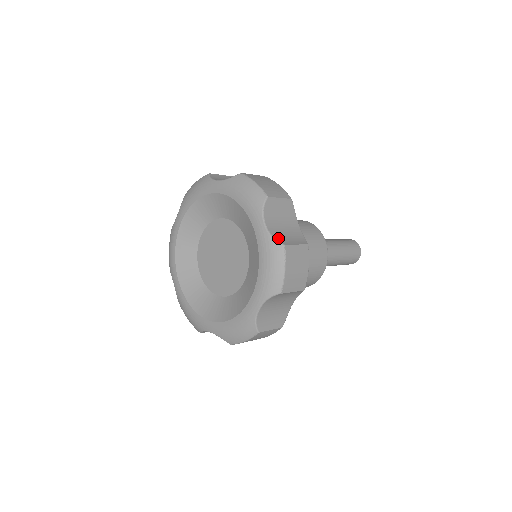
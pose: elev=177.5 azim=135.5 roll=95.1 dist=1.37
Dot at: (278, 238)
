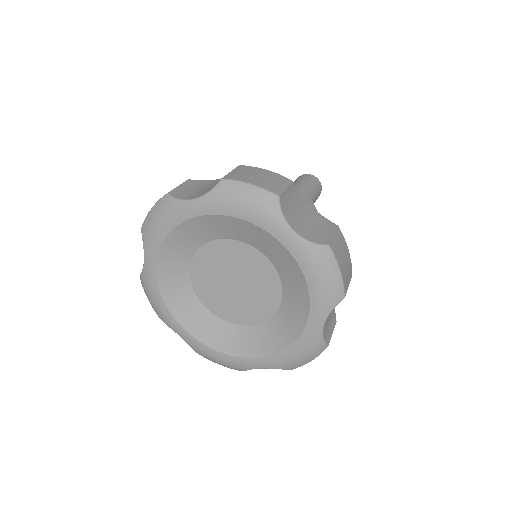
Dot at: (316, 240)
